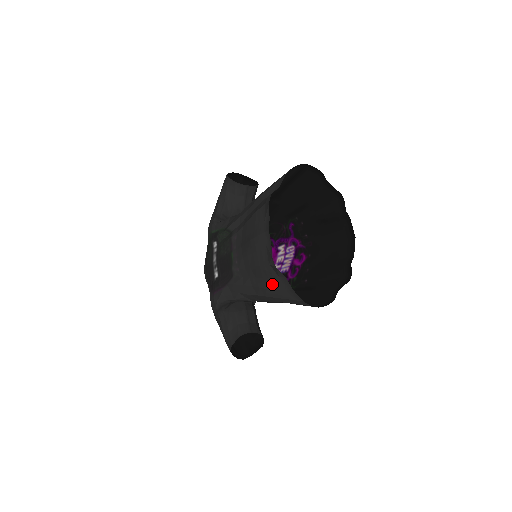
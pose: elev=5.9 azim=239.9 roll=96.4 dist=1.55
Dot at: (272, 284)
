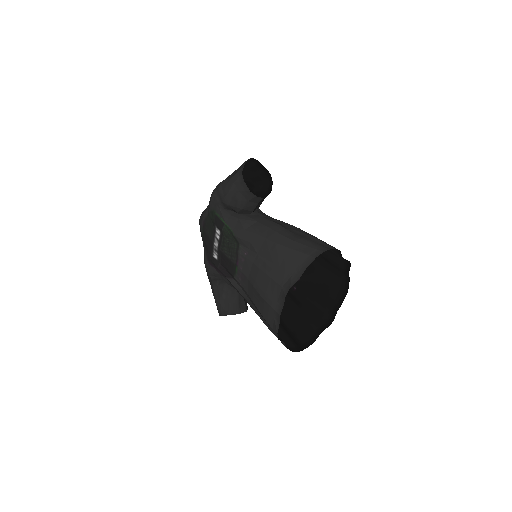
Dot at: (270, 329)
